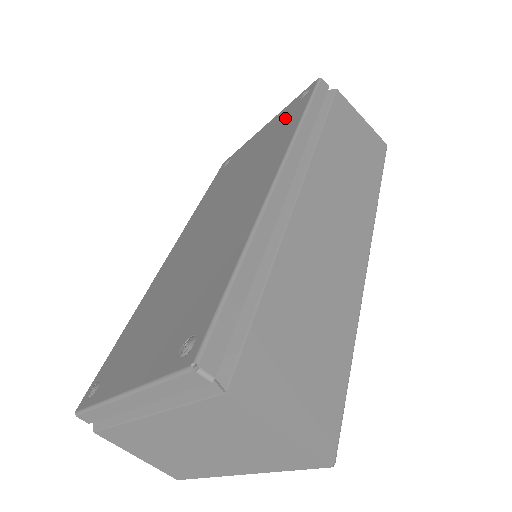
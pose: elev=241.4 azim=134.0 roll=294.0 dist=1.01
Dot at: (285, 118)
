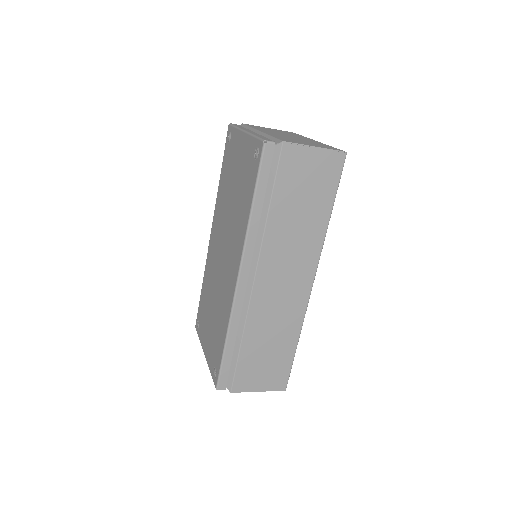
Dot at: (247, 173)
